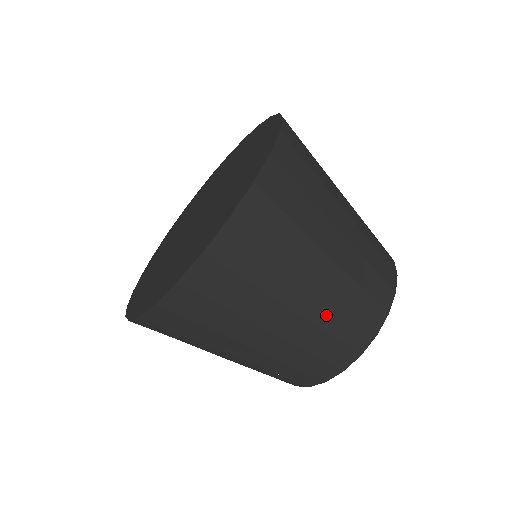
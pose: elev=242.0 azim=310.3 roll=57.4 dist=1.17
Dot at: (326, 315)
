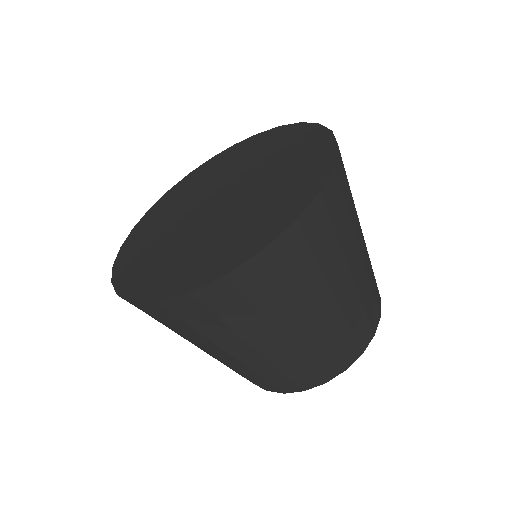
Dot at: (239, 367)
